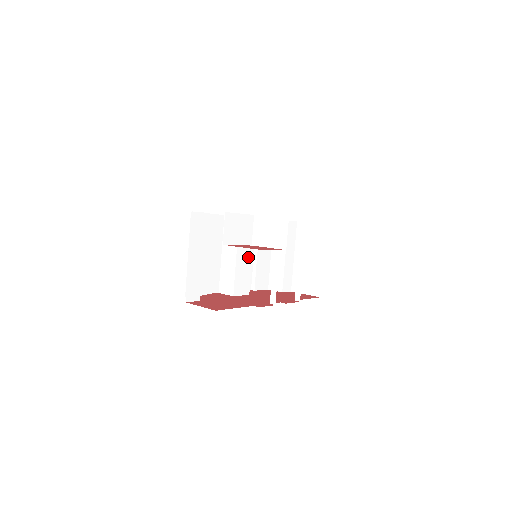
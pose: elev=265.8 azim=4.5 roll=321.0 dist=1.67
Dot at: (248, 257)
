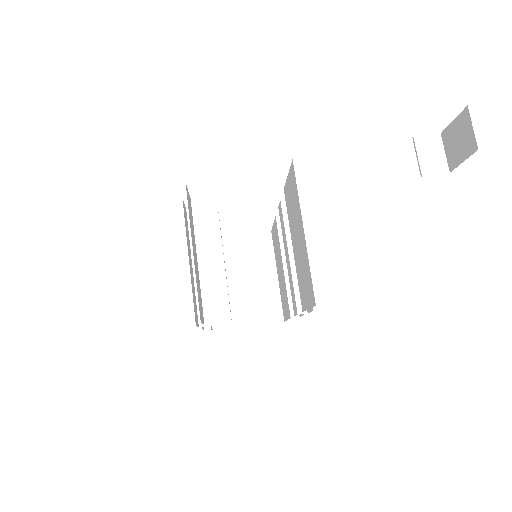
Dot at: occluded
